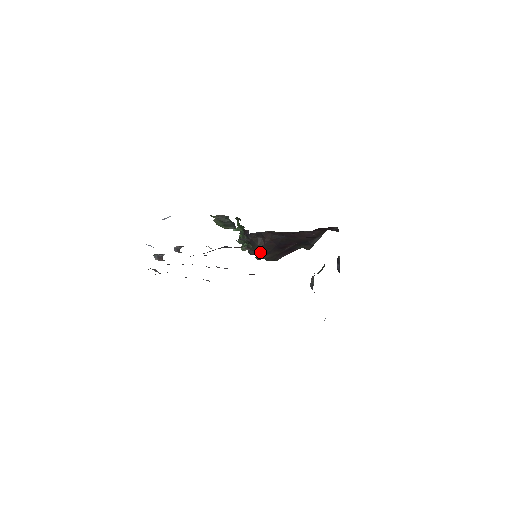
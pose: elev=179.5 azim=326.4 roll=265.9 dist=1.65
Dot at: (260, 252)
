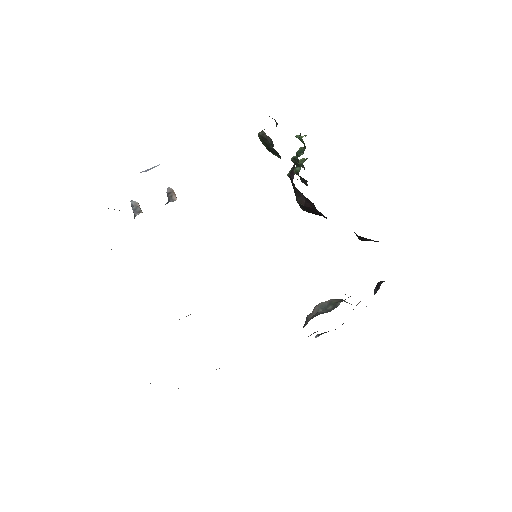
Dot at: (300, 205)
